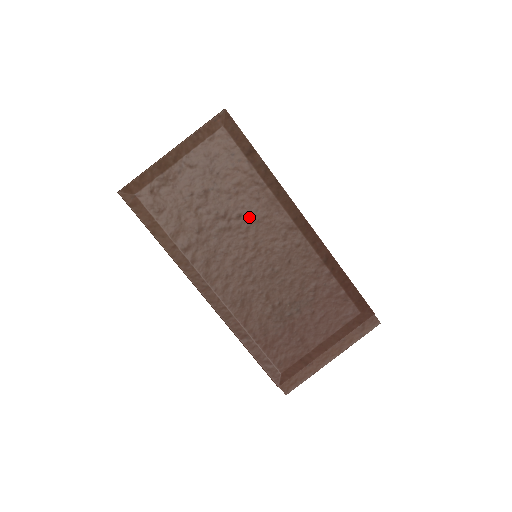
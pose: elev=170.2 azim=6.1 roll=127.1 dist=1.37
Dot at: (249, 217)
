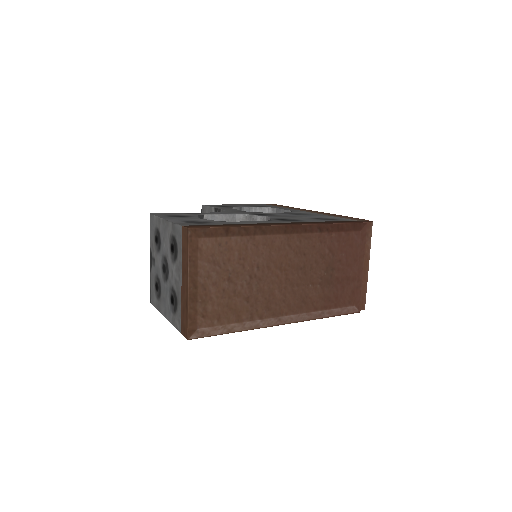
Dot at: (263, 262)
